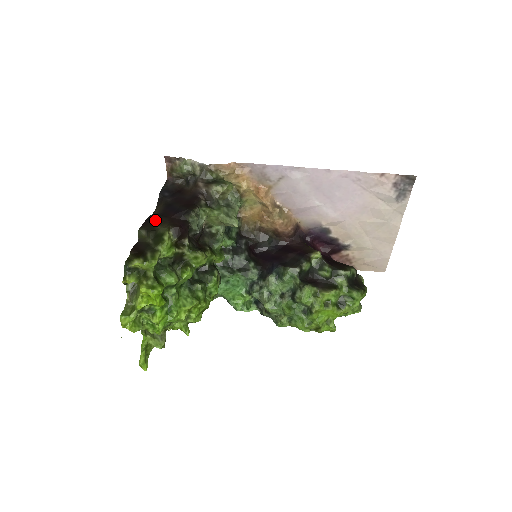
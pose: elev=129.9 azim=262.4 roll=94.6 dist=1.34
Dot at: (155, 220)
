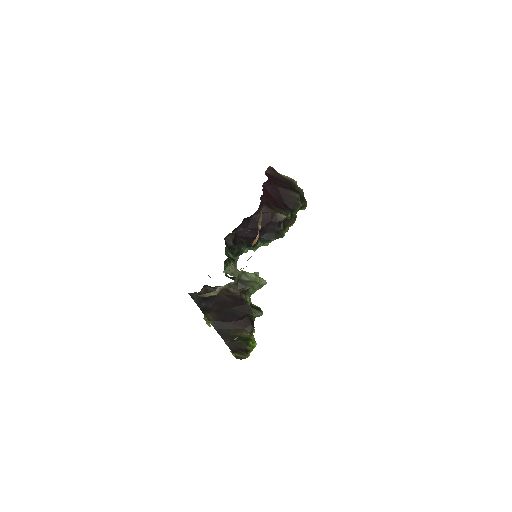
Dot at: (228, 331)
